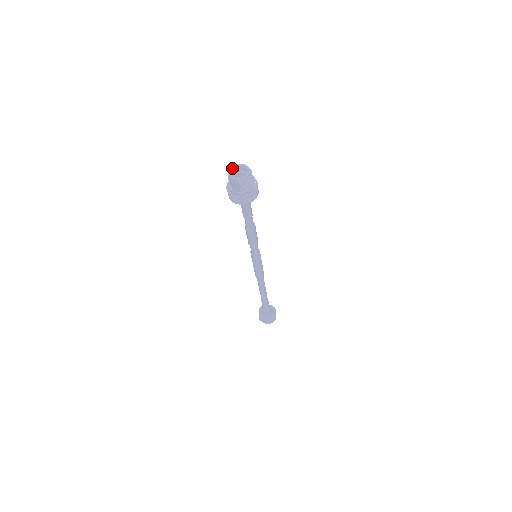
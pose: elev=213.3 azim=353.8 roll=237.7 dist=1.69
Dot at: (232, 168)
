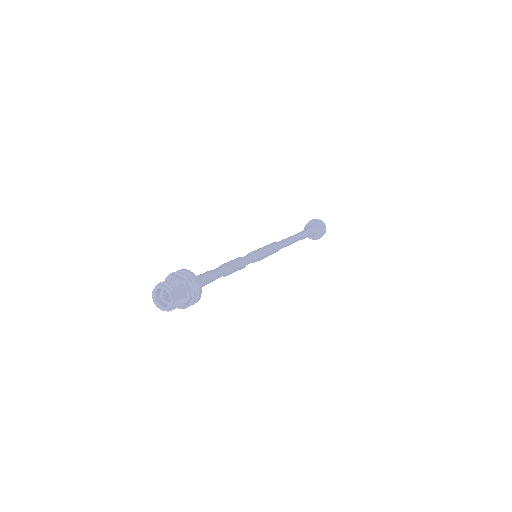
Dot at: (159, 287)
